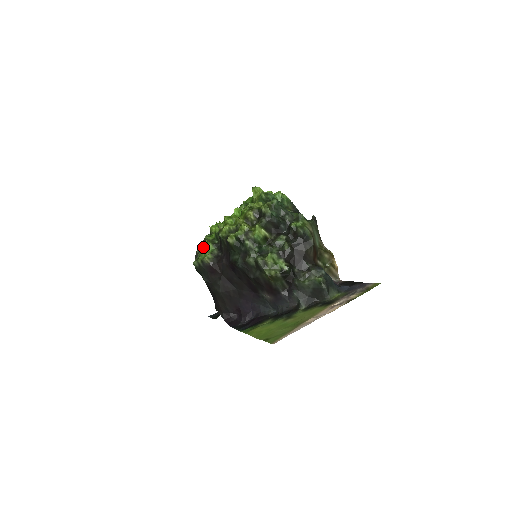
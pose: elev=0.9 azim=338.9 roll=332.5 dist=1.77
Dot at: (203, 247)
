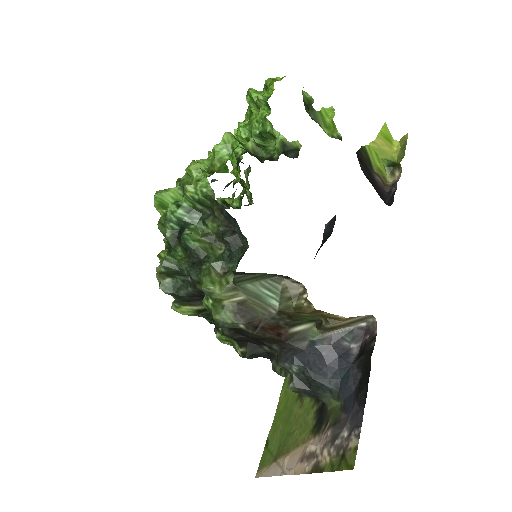
Dot at: occluded
